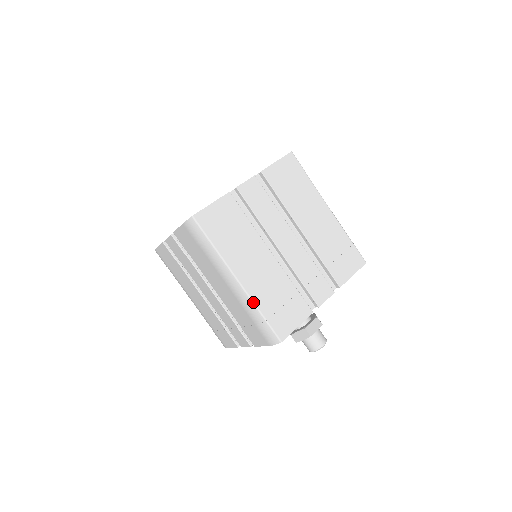
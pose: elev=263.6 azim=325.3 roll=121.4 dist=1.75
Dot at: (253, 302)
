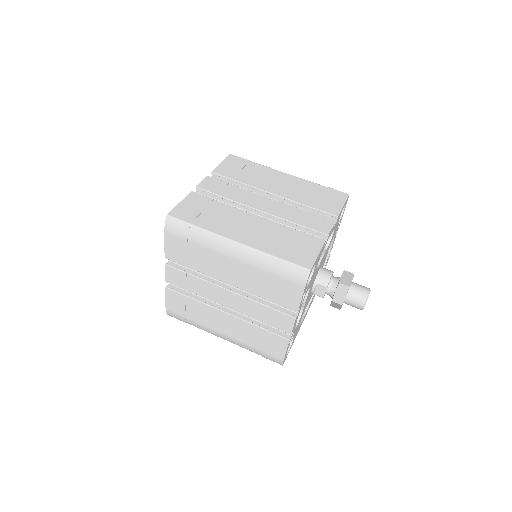
Dot at: (261, 252)
